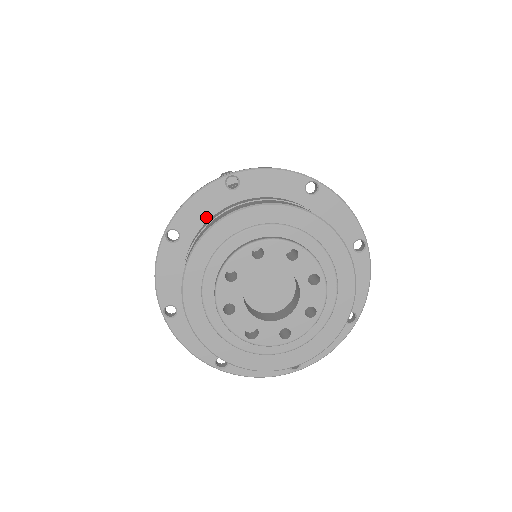
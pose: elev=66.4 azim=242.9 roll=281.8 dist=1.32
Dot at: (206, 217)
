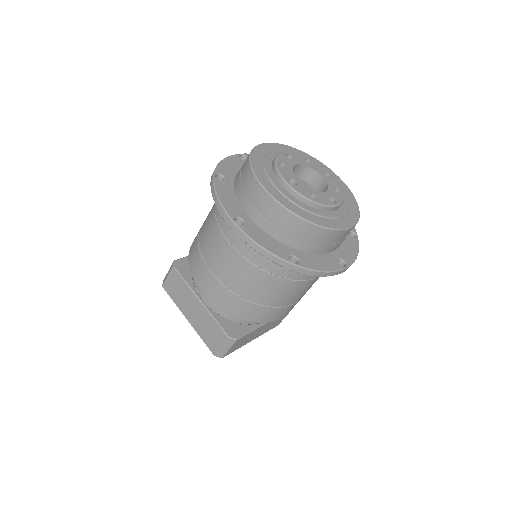
Dot at: occluded
